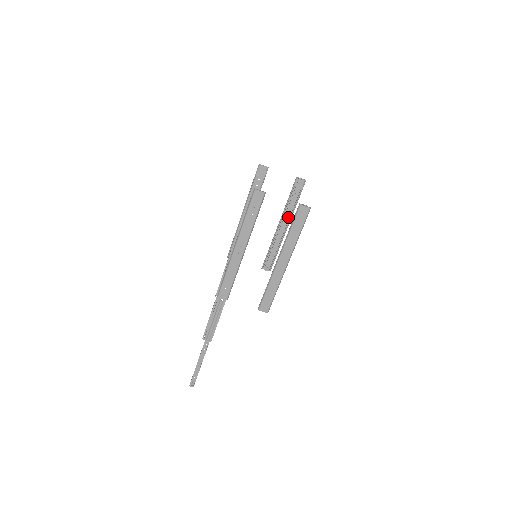
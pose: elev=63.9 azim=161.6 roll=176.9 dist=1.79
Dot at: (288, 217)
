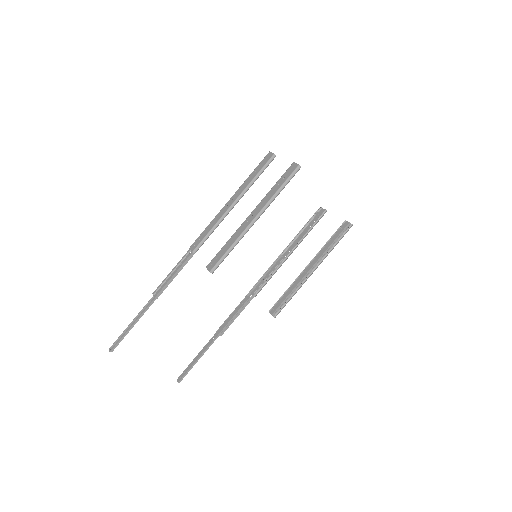
Dot at: (319, 258)
